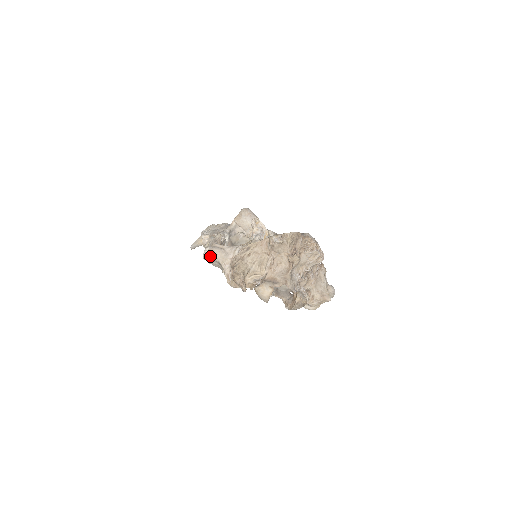
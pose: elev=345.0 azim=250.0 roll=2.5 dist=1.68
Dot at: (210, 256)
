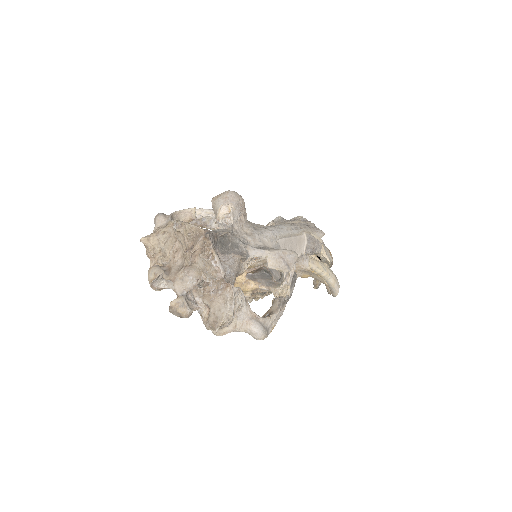
Dot at: (154, 221)
